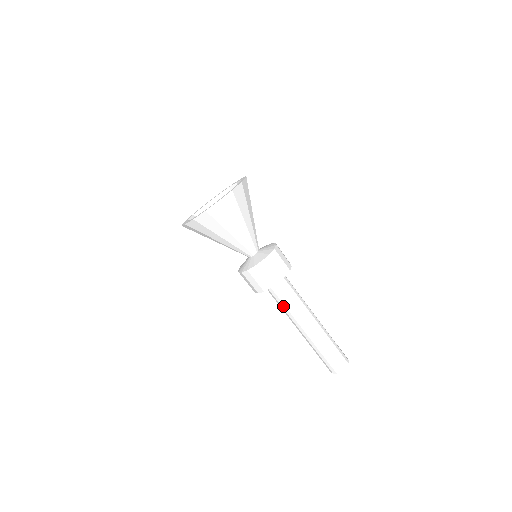
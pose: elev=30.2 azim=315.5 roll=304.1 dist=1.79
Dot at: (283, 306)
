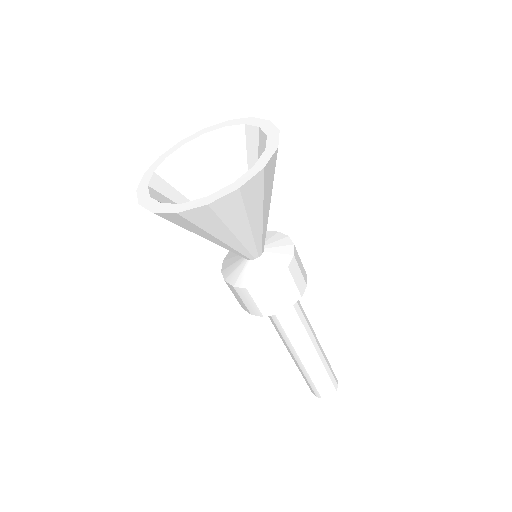
Dot at: (286, 327)
